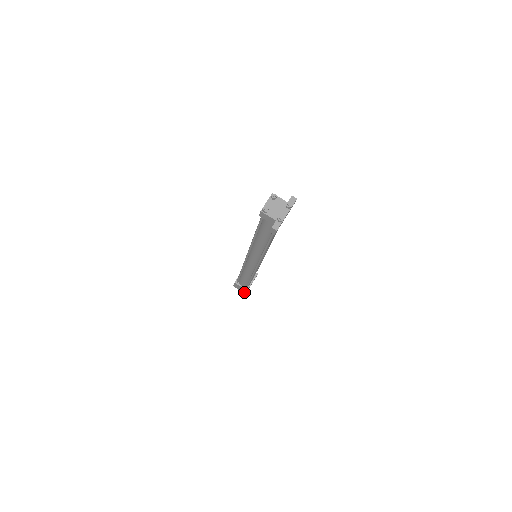
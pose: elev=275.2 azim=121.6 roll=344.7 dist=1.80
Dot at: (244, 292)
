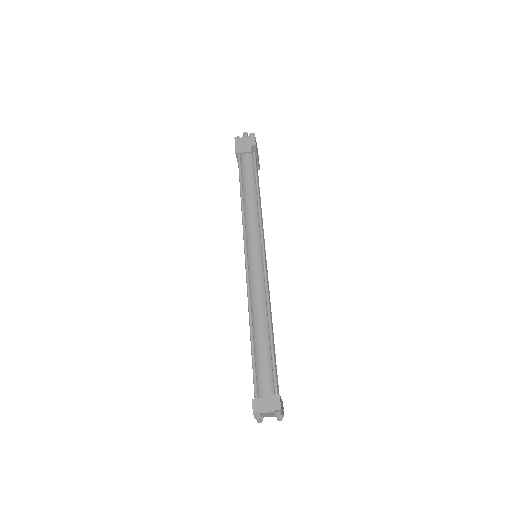
Dot at: occluded
